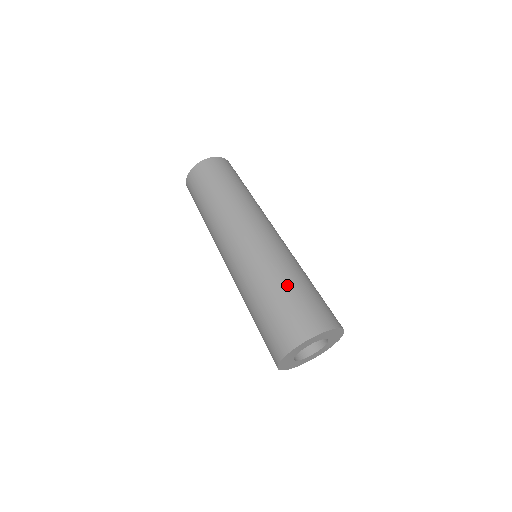
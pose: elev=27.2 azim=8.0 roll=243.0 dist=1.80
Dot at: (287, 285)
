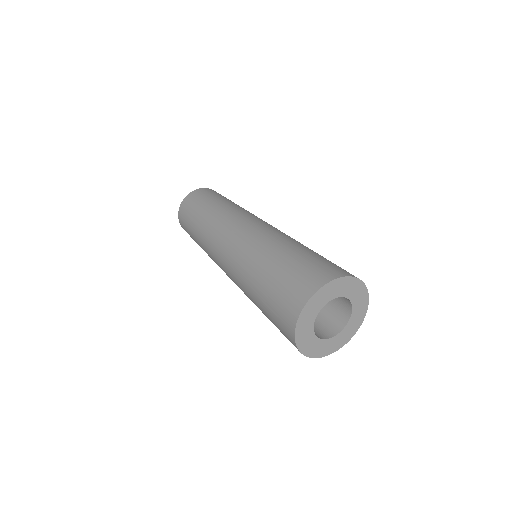
Dot at: (303, 248)
